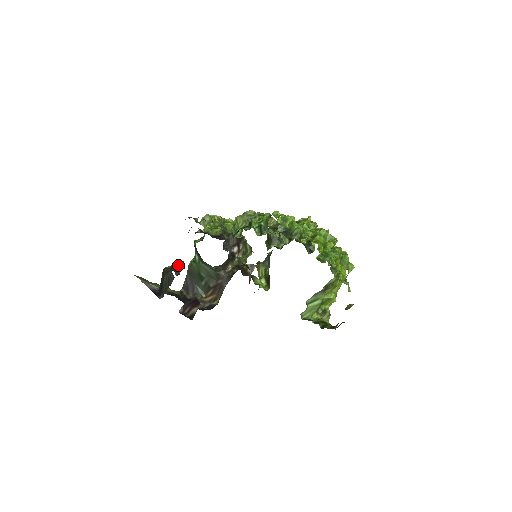
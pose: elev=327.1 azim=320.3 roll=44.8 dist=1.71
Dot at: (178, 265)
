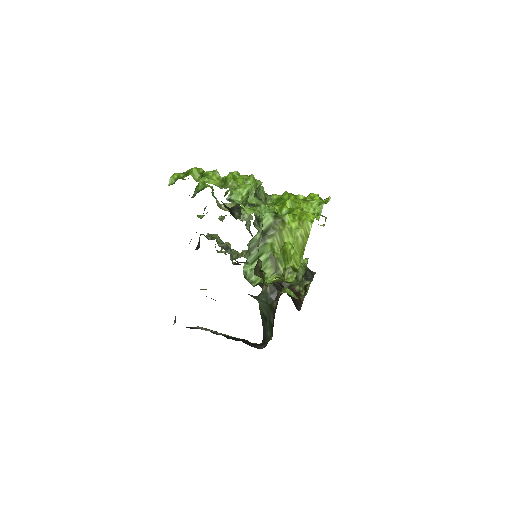
Dot at: occluded
